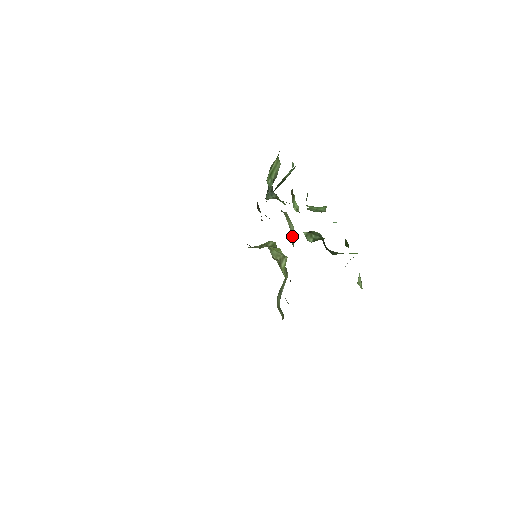
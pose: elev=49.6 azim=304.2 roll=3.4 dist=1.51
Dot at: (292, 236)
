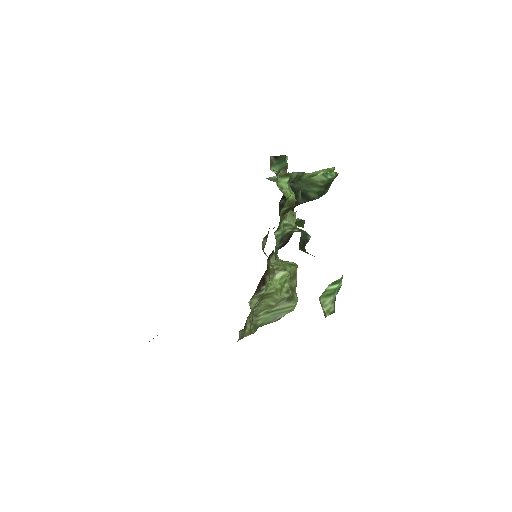
Dot at: (281, 229)
